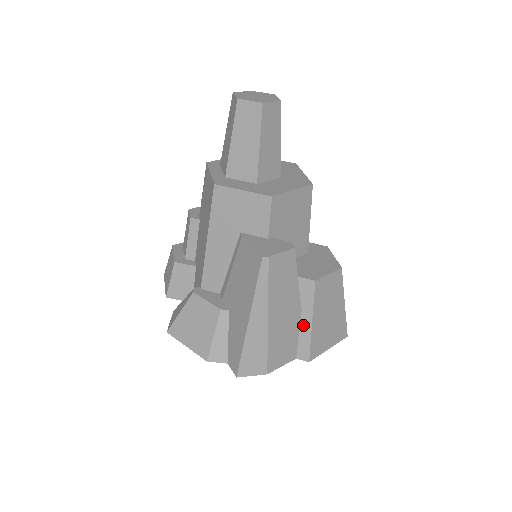
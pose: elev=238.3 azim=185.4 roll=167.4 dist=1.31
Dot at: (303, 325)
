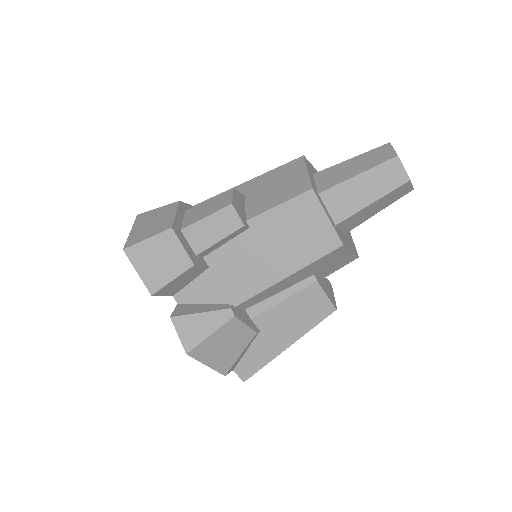
Dot at: occluded
